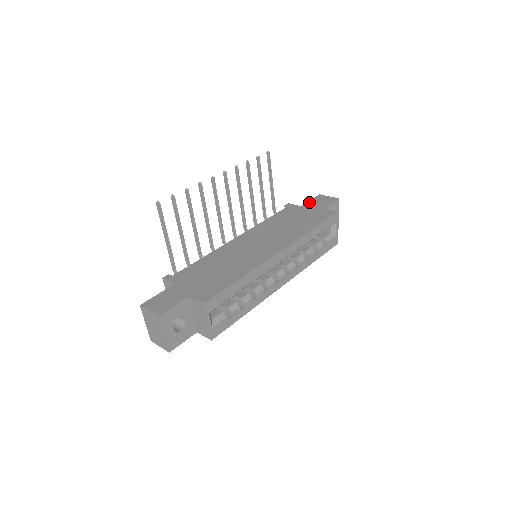
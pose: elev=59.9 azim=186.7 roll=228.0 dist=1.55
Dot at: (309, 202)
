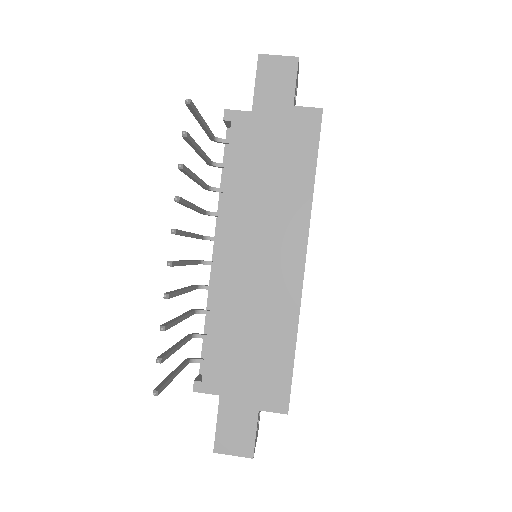
Dot at: (258, 92)
